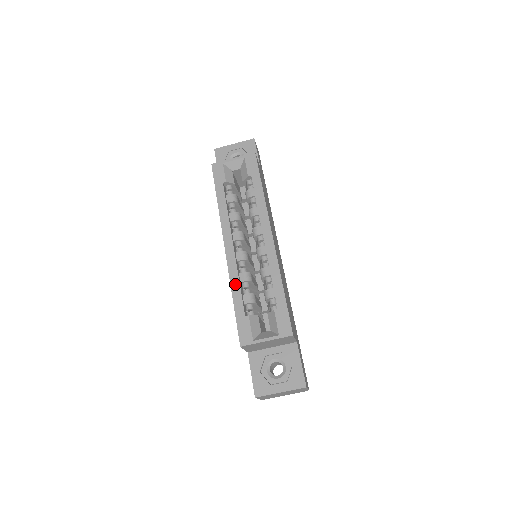
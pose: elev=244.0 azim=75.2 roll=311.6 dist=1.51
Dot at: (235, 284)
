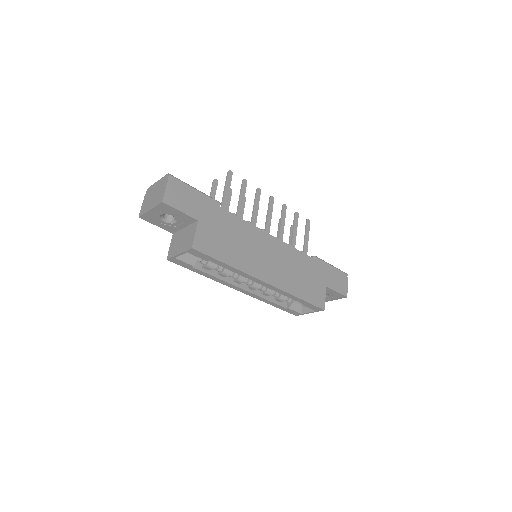
Dot at: (265, 301)
